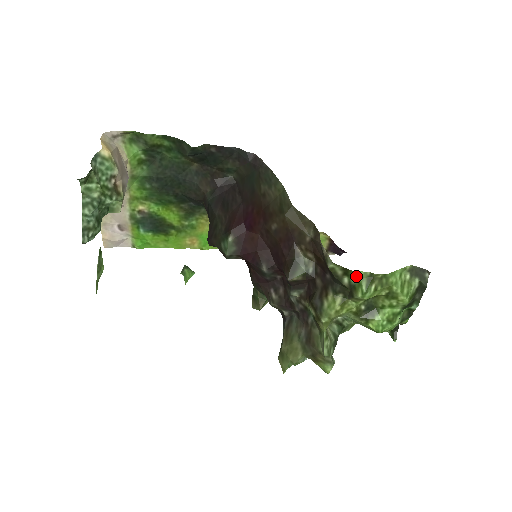
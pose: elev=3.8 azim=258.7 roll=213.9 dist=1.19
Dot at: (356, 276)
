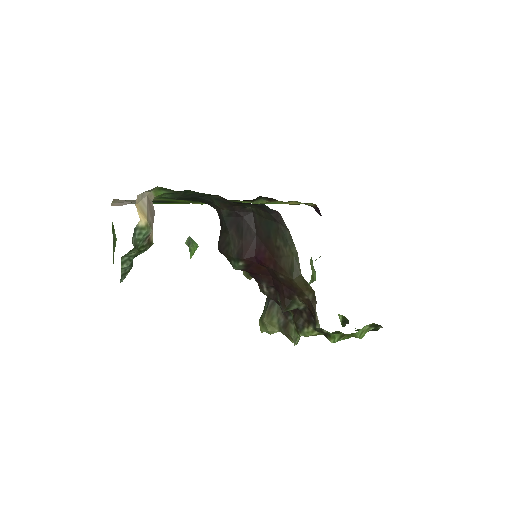
Dot at: (333, 334)
